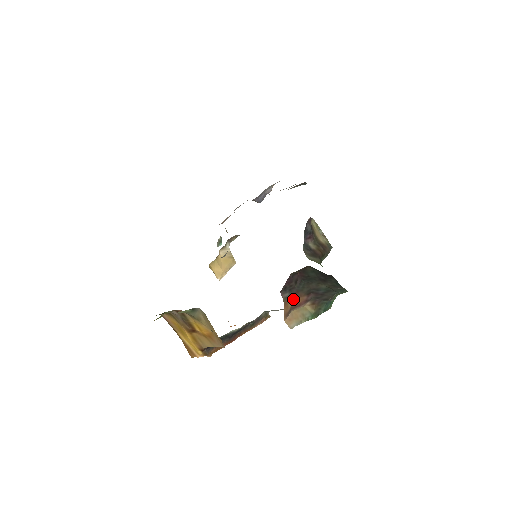
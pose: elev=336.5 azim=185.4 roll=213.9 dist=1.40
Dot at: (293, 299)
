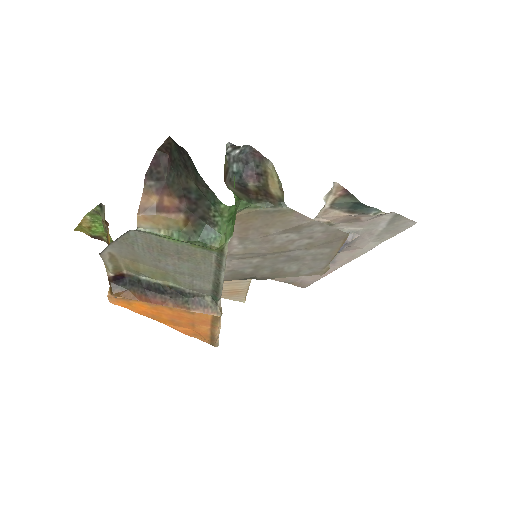
Dot at: (160, 195)
